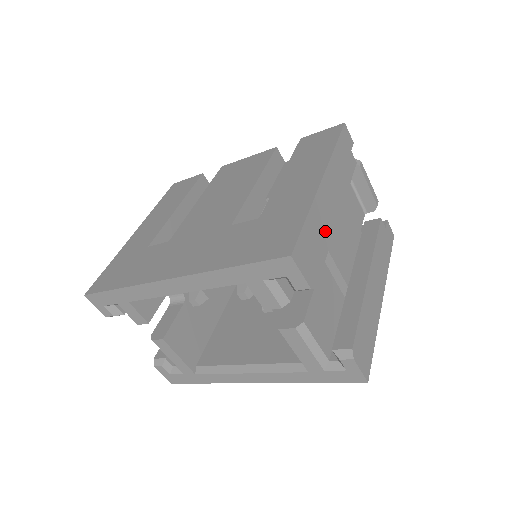
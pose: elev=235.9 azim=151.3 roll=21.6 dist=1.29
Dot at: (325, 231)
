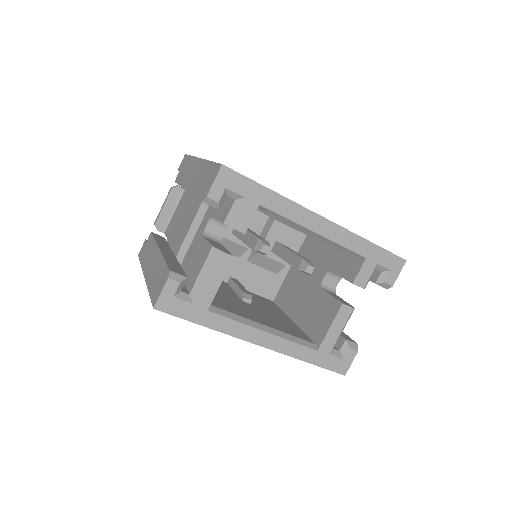
Dot at: occluded
